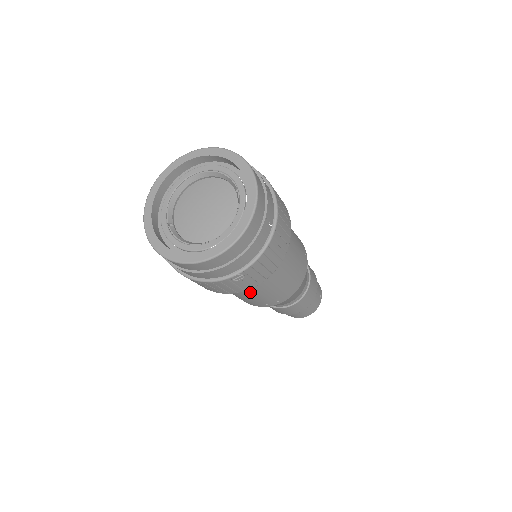
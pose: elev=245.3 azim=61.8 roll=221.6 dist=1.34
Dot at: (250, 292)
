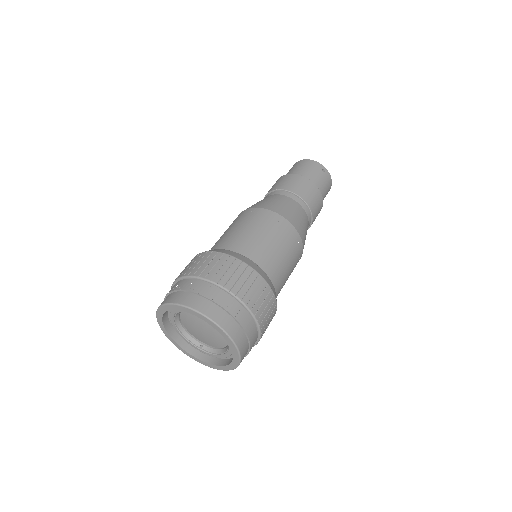
Dot at: occluded
